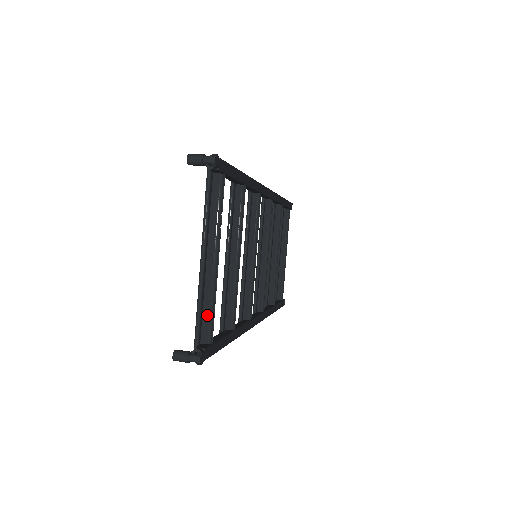
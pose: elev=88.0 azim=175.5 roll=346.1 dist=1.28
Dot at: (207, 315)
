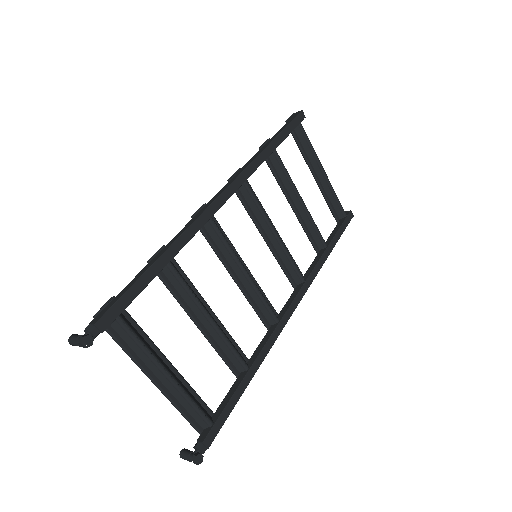
Dot at: (193, 412)
